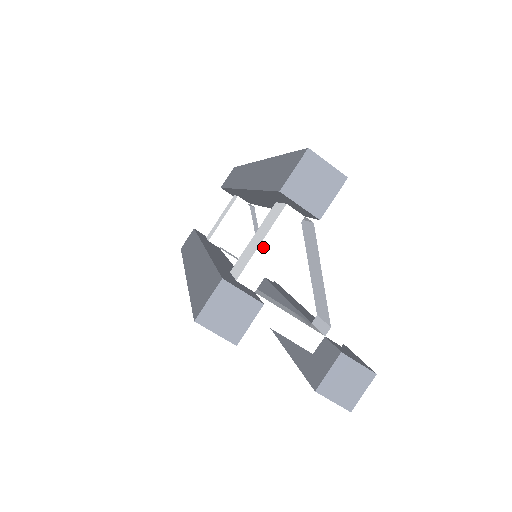
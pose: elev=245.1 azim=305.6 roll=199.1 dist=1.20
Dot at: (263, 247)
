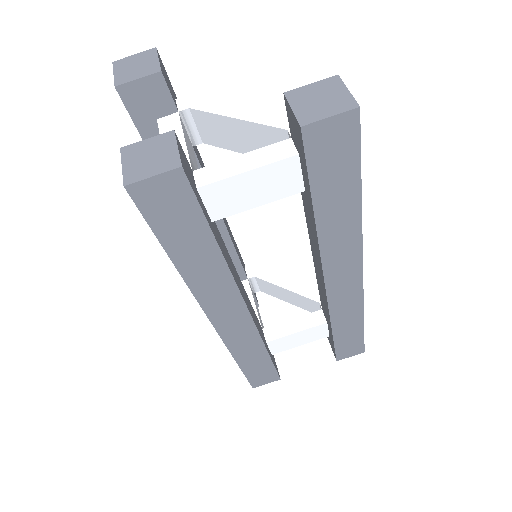
Dot at: occluded
